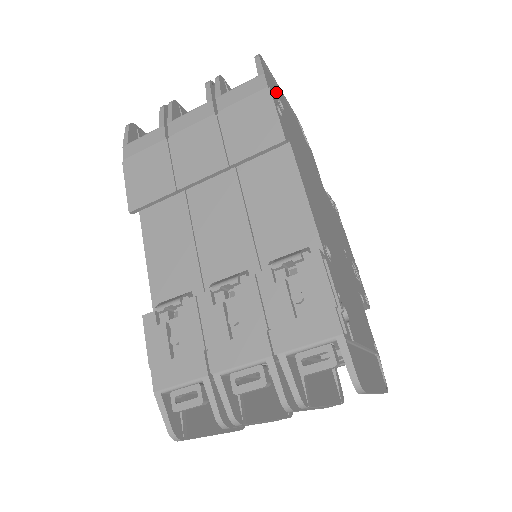
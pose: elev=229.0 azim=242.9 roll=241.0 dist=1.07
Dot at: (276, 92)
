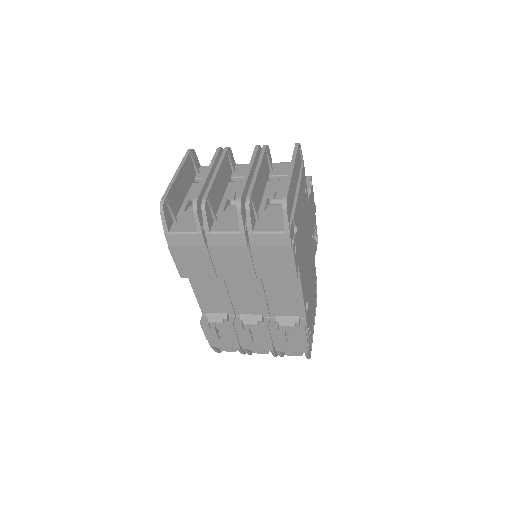
Dot at: (294, 220)
